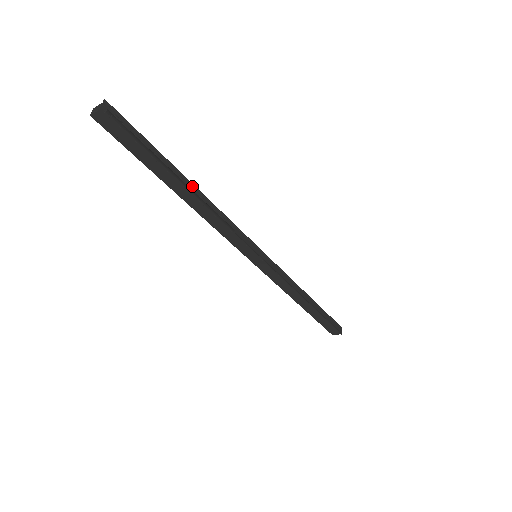
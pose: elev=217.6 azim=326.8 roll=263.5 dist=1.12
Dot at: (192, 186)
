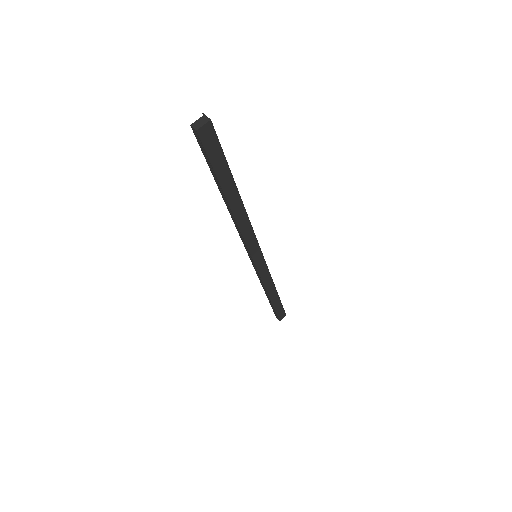
Dot at: occluded
